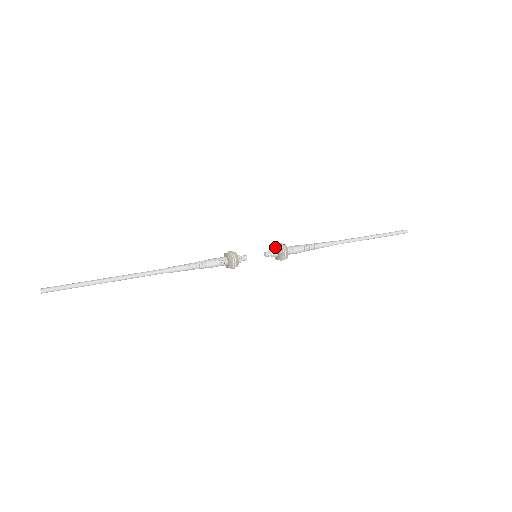
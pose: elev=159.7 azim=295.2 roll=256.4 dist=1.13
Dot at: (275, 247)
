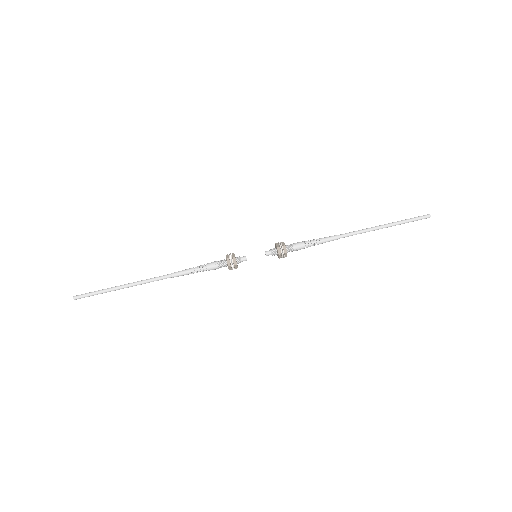
Dot at: (277, 251)
